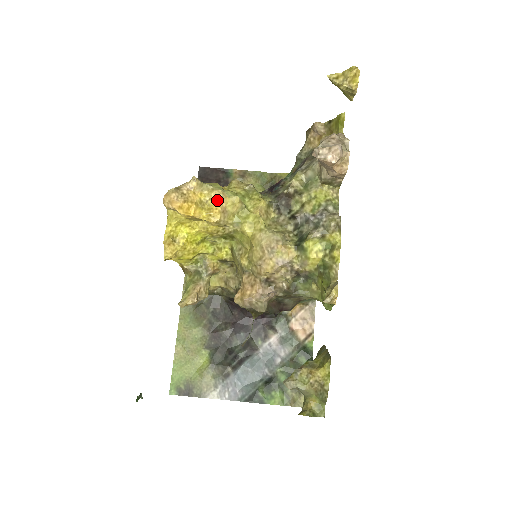
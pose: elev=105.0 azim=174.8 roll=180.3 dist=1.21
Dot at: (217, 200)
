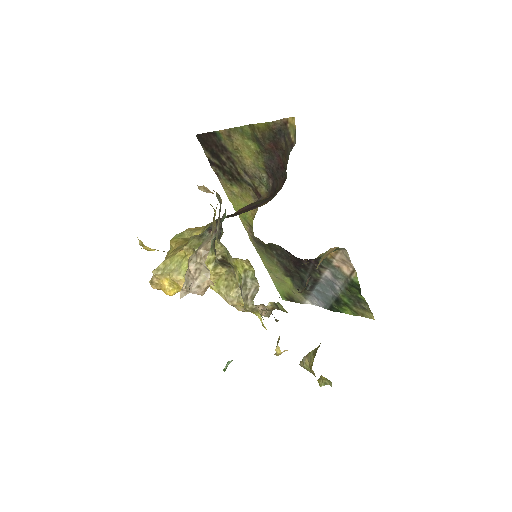
Dot at: (177, 283)
